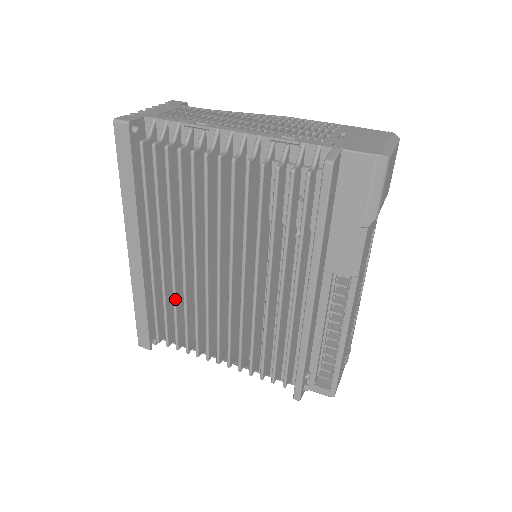
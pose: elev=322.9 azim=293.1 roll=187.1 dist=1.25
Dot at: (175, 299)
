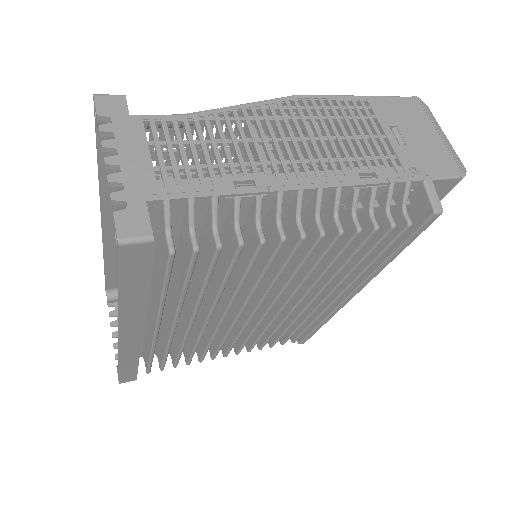
Dot at: occluded
